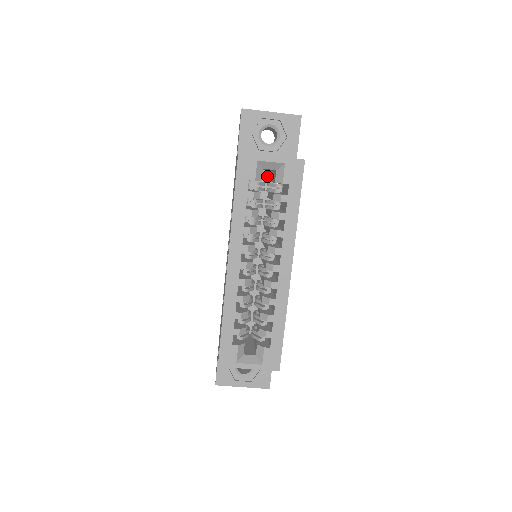
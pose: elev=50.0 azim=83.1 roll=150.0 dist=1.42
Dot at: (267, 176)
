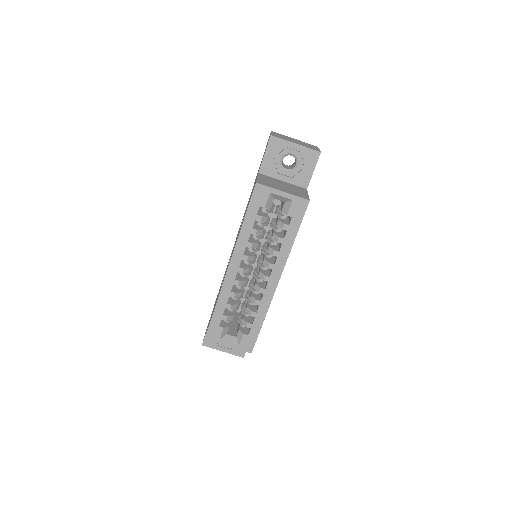
Dot at: occluded
